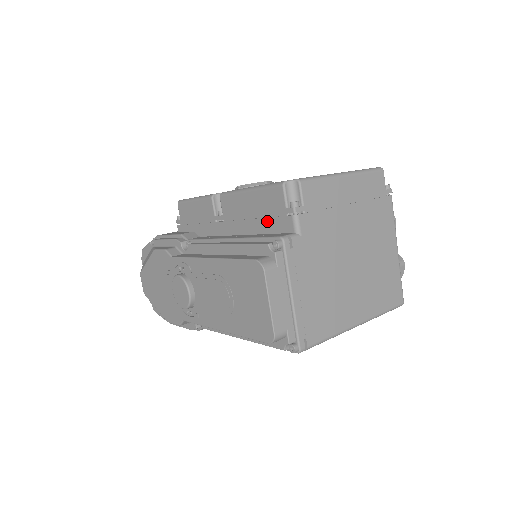
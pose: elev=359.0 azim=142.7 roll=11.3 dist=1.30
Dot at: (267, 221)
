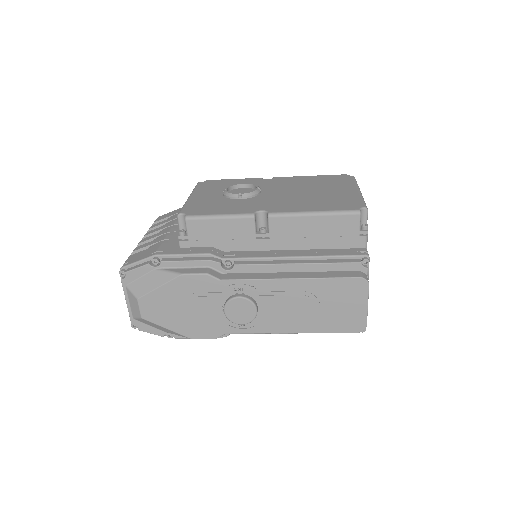
Dot at: (333, 239)
